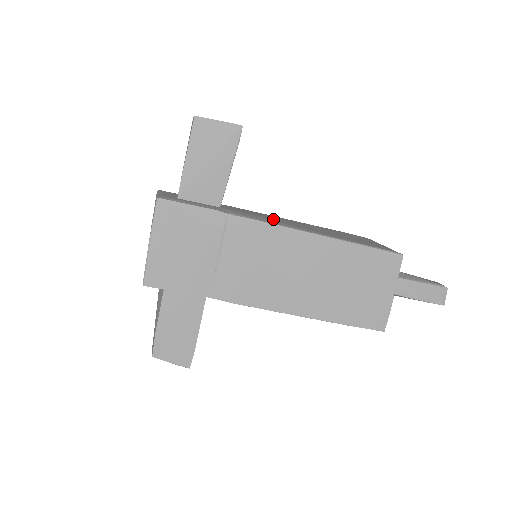
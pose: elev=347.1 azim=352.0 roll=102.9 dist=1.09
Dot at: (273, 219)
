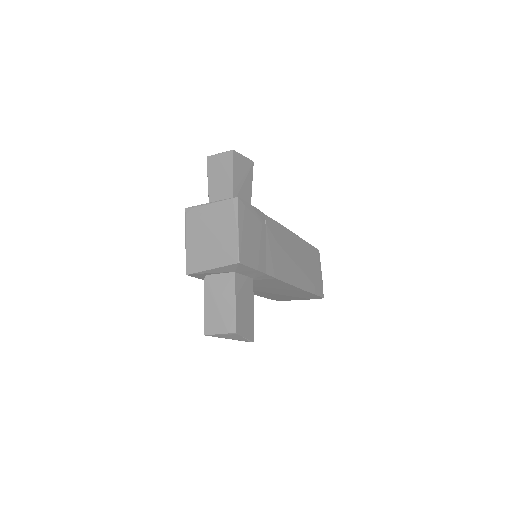
Dot at: occluded
